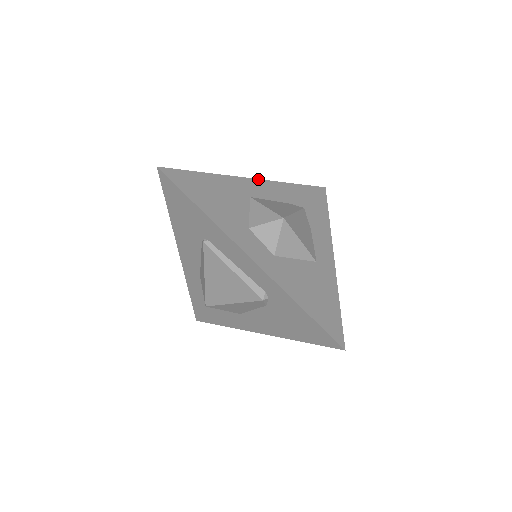
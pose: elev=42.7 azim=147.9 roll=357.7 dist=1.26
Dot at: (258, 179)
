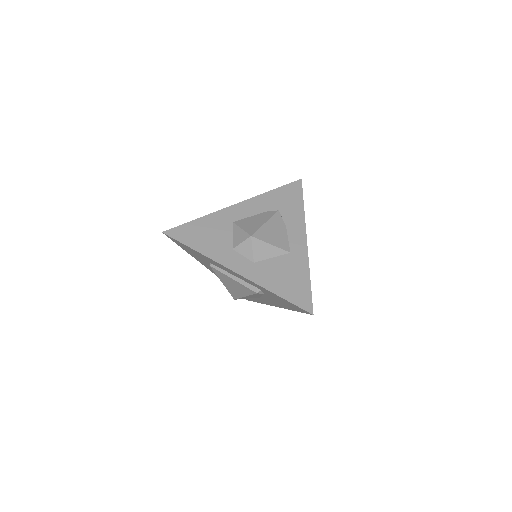
Dot at: (239, 203)
